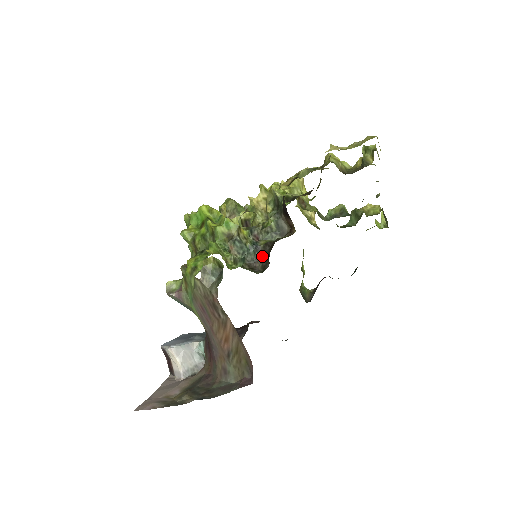
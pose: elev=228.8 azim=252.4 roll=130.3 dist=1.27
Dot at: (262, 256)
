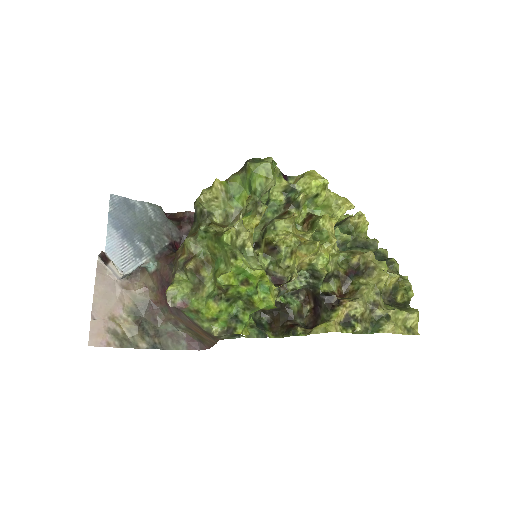
Dot at: occluded
